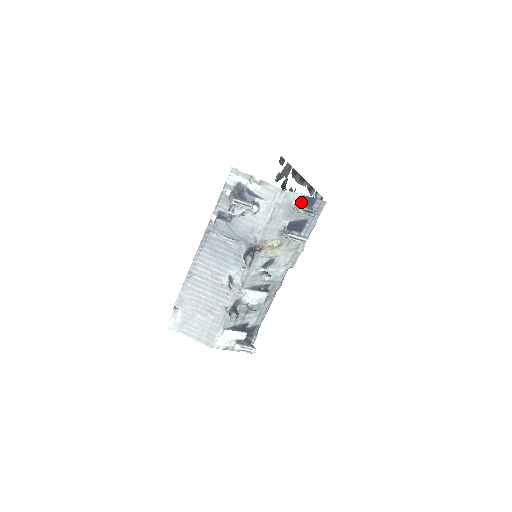
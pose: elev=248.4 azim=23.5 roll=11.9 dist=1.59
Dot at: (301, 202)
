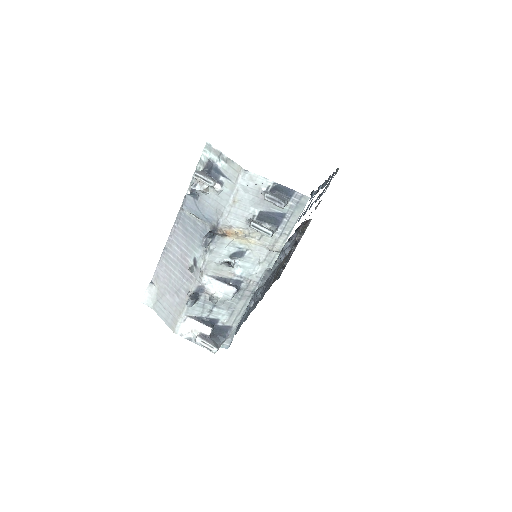
Dot at: (274, 190)
